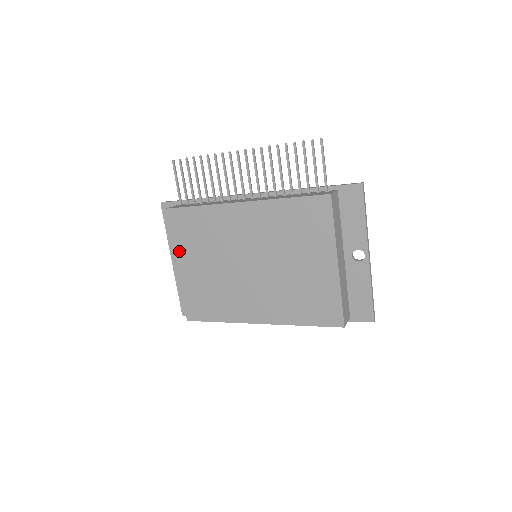
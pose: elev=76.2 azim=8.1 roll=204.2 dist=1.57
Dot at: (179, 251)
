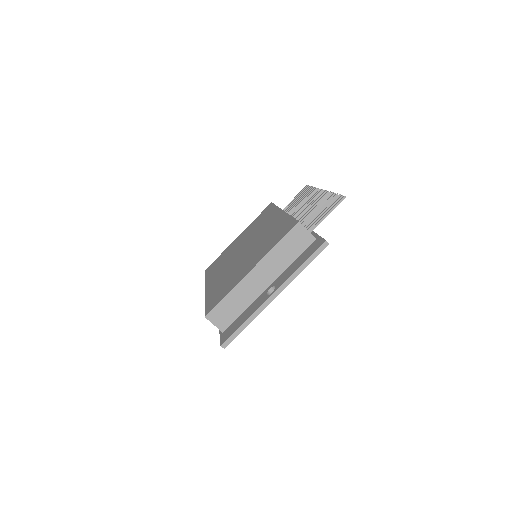
Dot at: occluded
